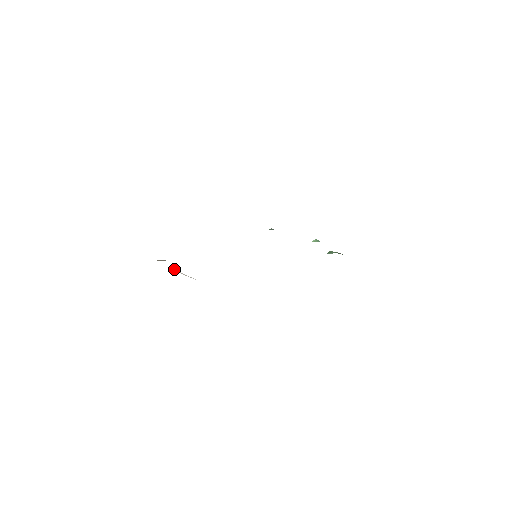
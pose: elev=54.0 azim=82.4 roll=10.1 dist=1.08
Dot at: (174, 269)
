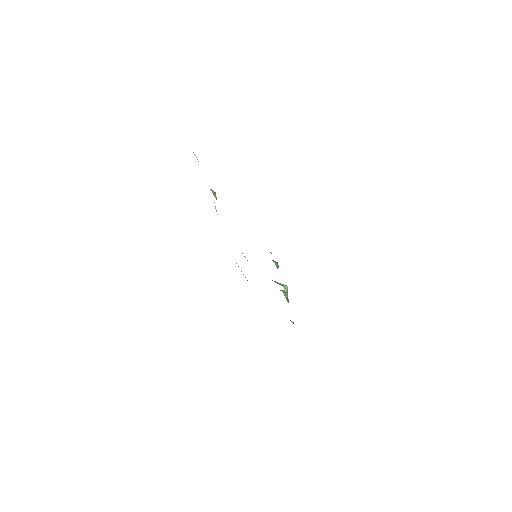
Dot at: occluded
